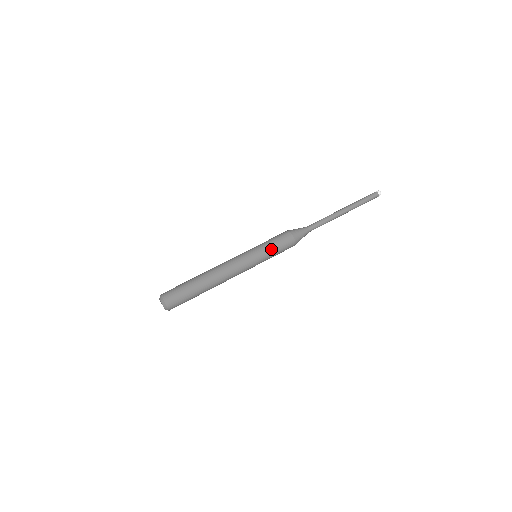
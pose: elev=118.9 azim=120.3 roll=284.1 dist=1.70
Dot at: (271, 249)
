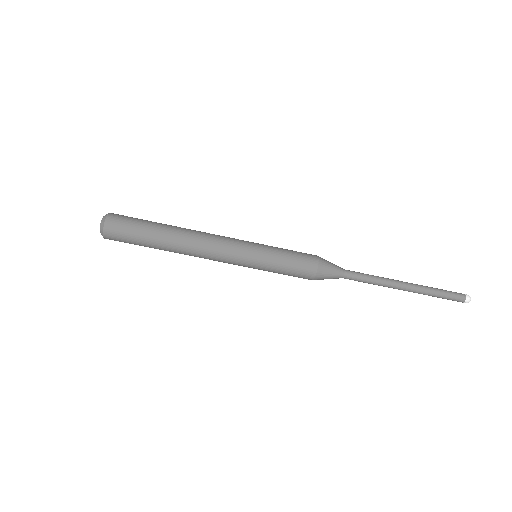
Dot at: (279, 261)
